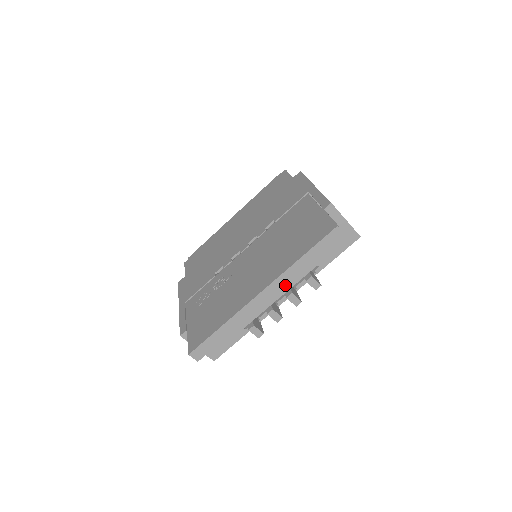
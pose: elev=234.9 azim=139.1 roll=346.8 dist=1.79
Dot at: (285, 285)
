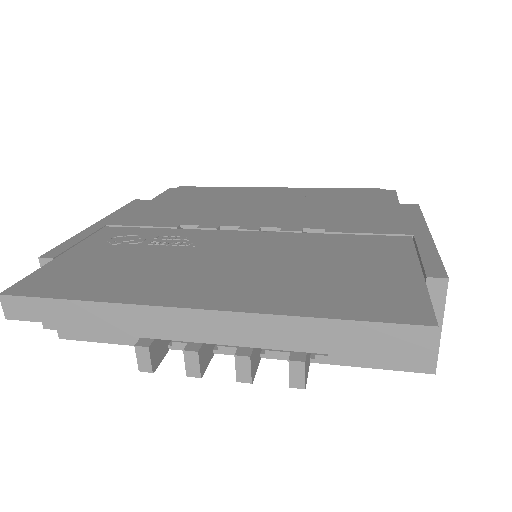
Dot at: (248, 336)
